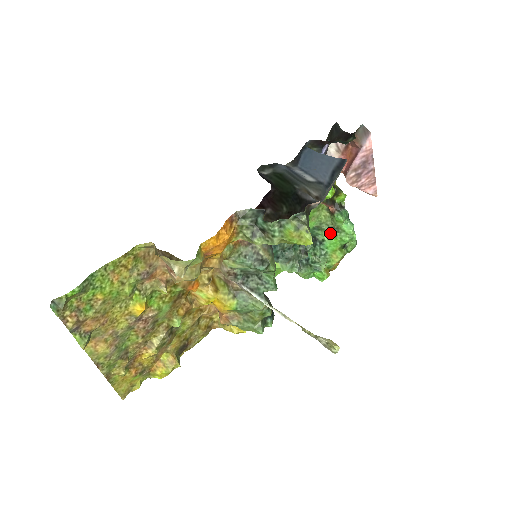
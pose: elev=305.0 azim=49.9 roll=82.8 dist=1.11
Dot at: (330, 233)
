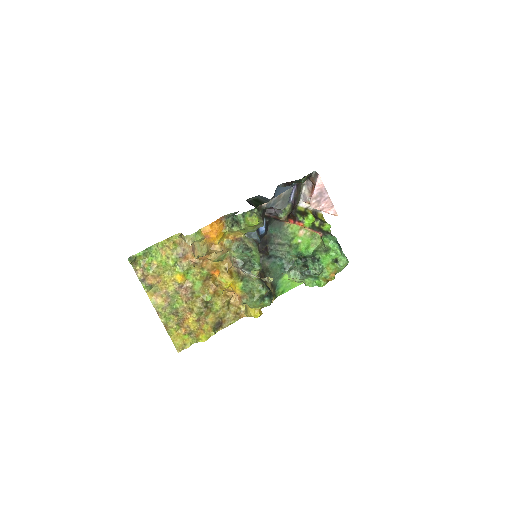
Dot at: (323, 252)
